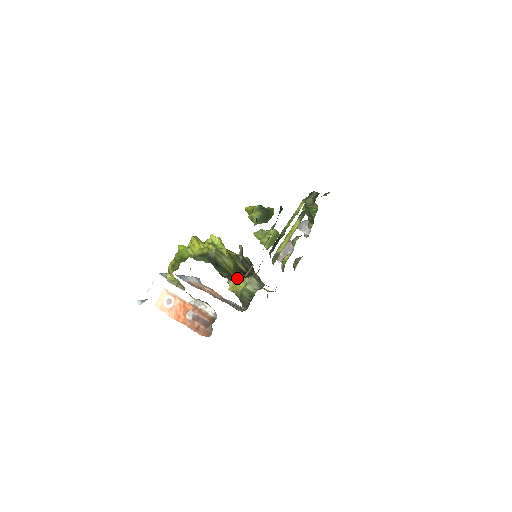
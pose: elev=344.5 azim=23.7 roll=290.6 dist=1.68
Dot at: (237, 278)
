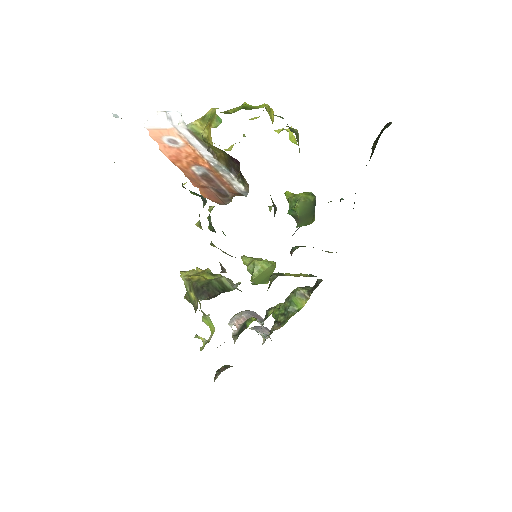
Dot at: (205, 270)
